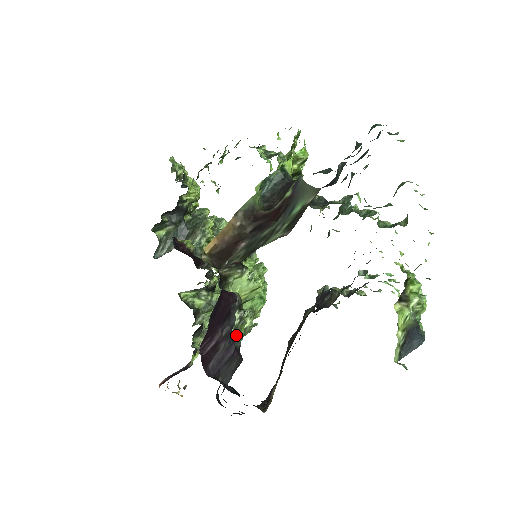
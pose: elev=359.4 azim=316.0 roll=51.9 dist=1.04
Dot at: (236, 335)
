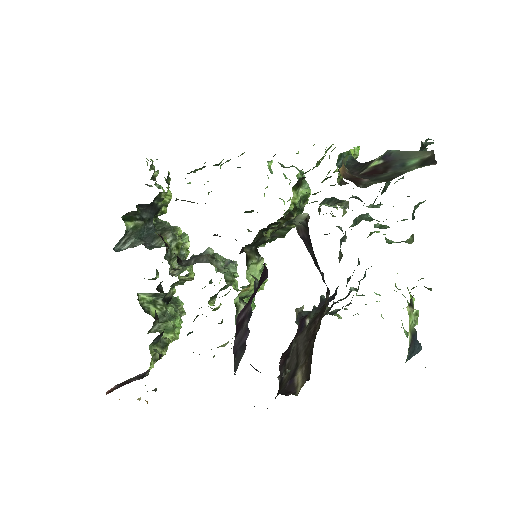
Dot at: occluded
